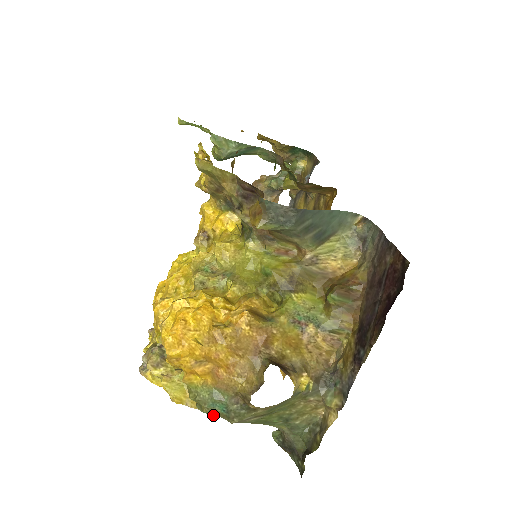
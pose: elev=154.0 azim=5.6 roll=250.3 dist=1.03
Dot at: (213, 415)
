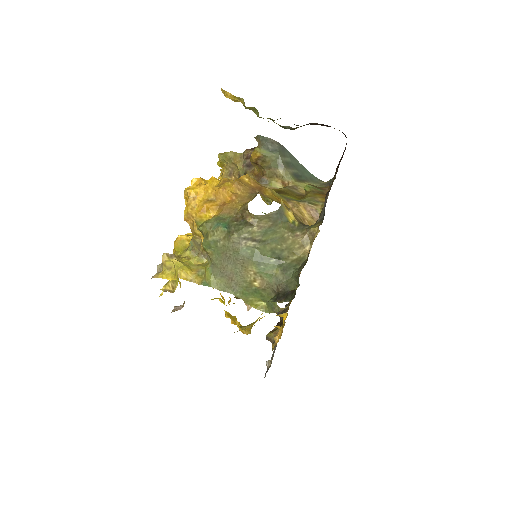
Dot at: (214, 284)
